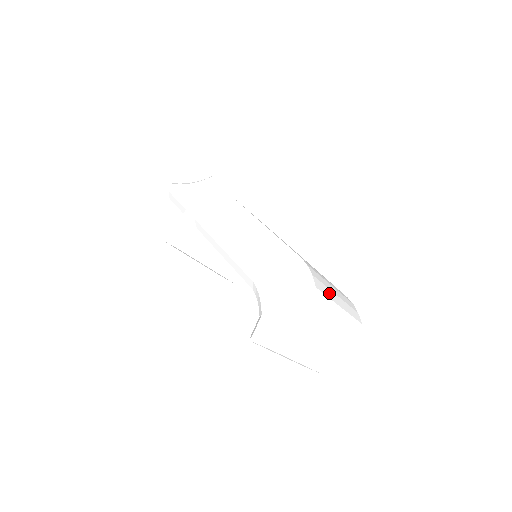
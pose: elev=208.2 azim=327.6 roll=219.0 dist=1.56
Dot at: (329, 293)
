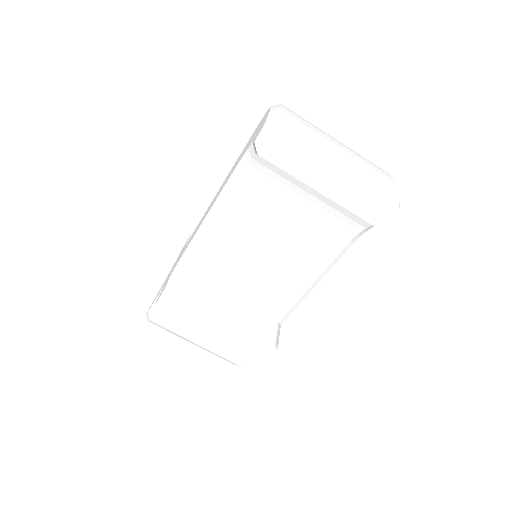
Dot at: occluded
